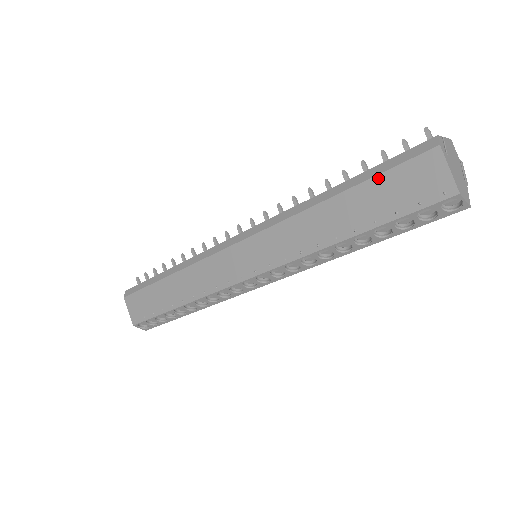
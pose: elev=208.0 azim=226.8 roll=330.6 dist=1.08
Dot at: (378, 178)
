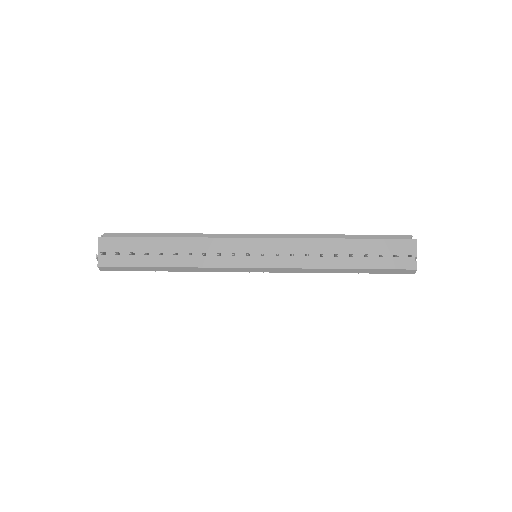
Dot at: occluded
